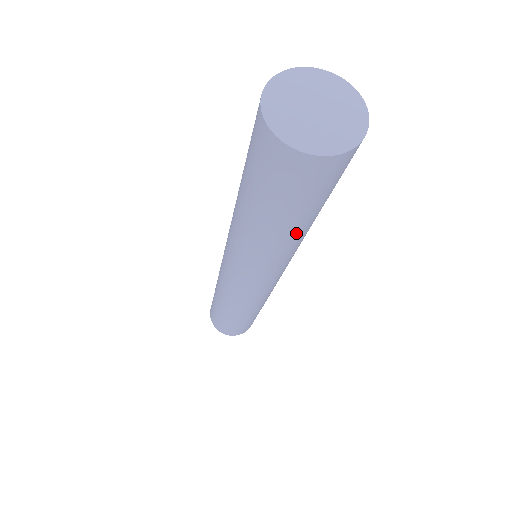
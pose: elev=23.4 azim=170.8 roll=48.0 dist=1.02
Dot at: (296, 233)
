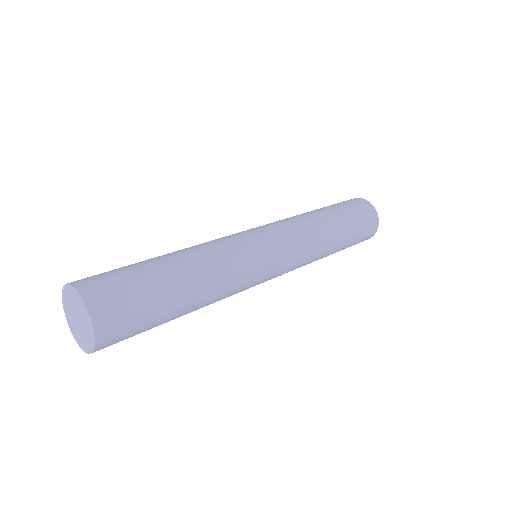
Dot at: occluded
